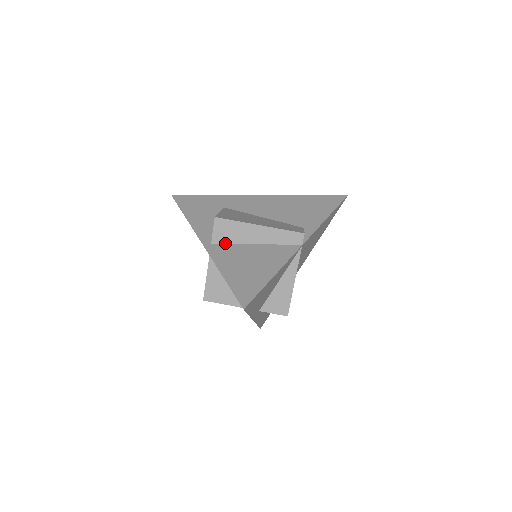
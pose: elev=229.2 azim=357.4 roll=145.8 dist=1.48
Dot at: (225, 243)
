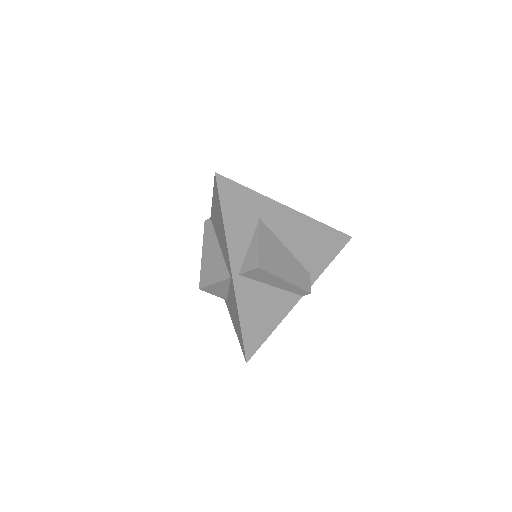
Dot at: (250, 278)
